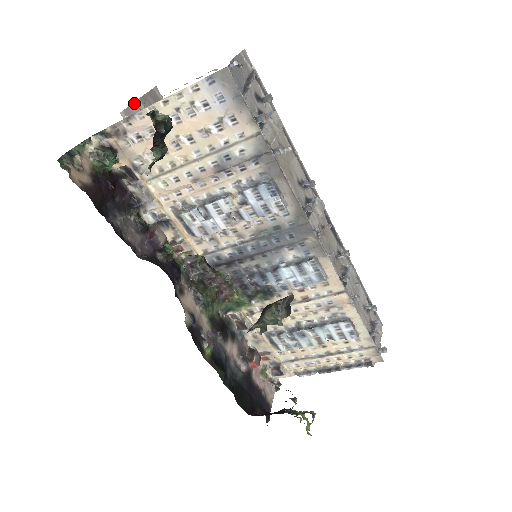
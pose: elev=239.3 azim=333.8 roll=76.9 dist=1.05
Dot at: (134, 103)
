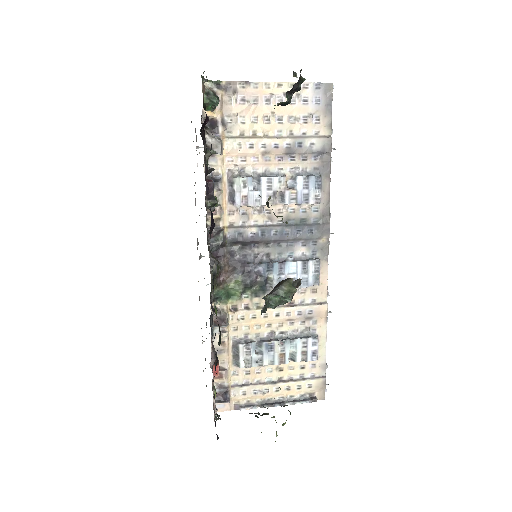
Dot at: occluded
